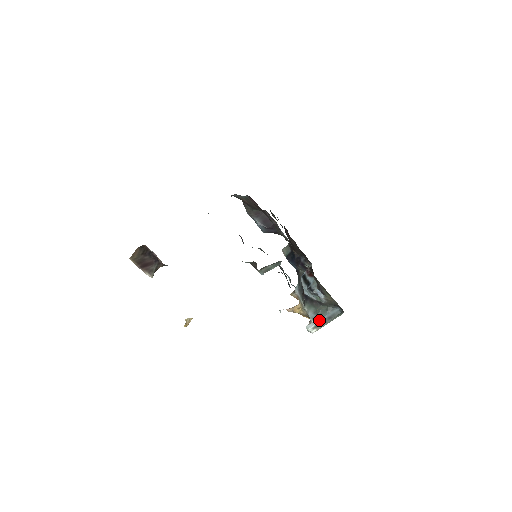
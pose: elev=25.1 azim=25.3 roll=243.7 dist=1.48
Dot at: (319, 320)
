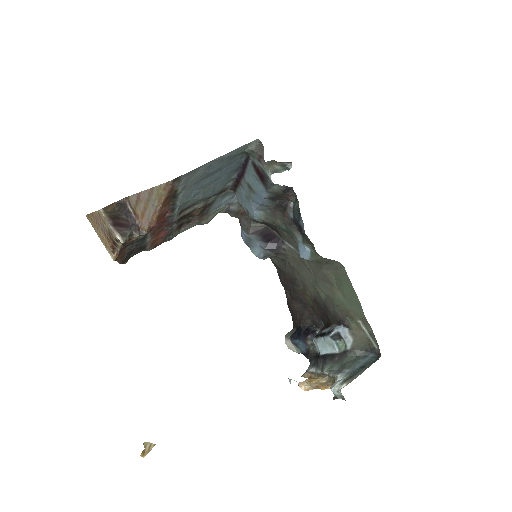
Dot at: (348, 373)
